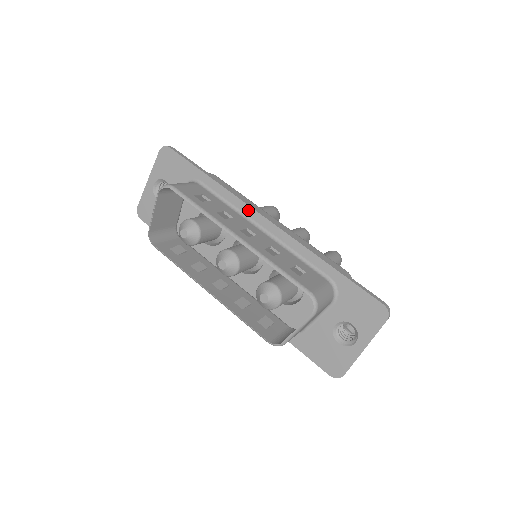
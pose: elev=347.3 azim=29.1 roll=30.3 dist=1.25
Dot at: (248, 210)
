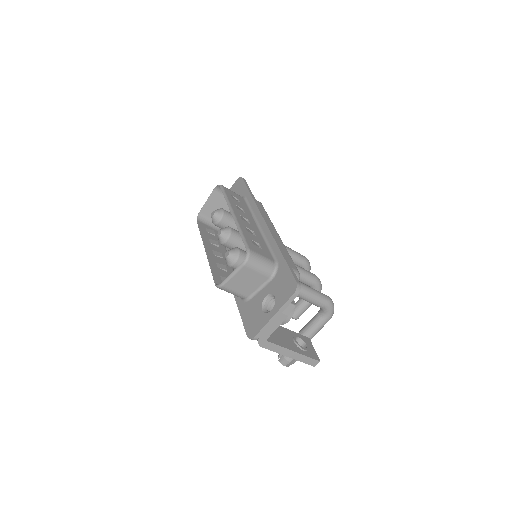
Dot at: (258, 215)
